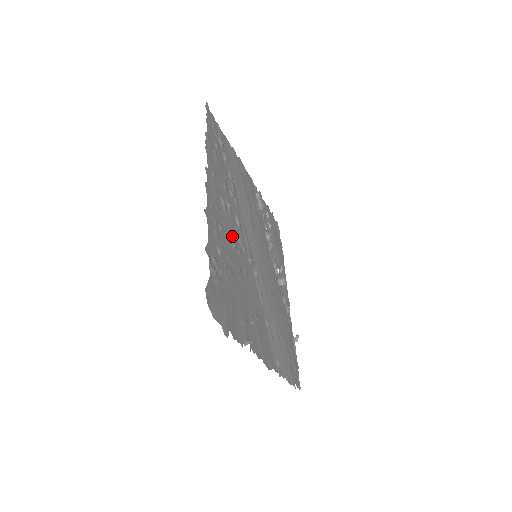
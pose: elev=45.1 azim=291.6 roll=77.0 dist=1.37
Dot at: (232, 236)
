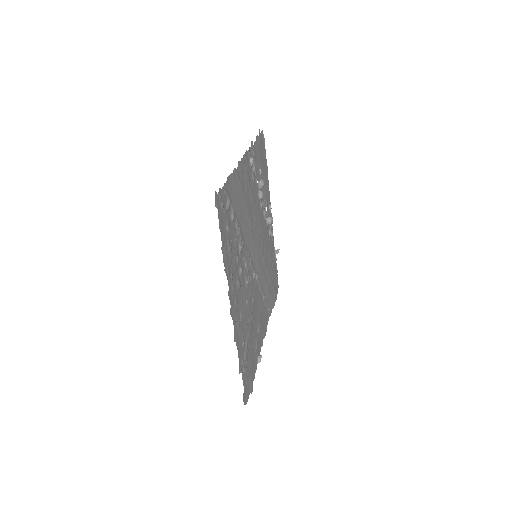
Dot at: (245, 296)
